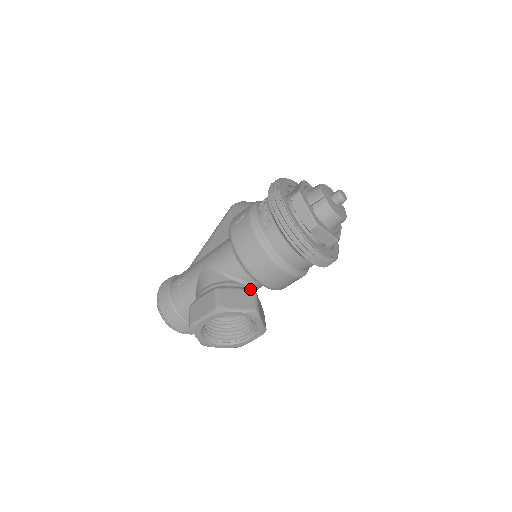
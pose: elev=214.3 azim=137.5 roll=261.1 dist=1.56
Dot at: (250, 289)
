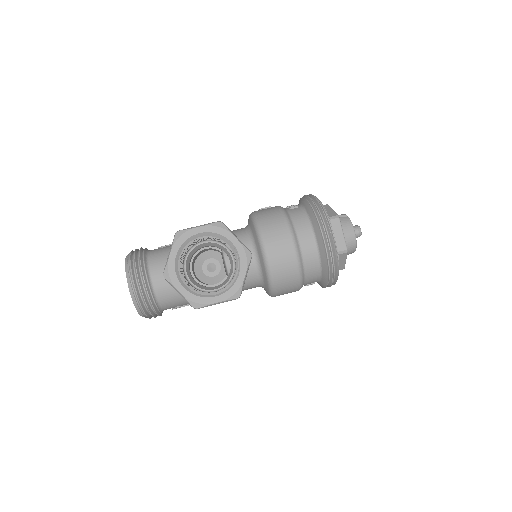
Dot at: occluded
